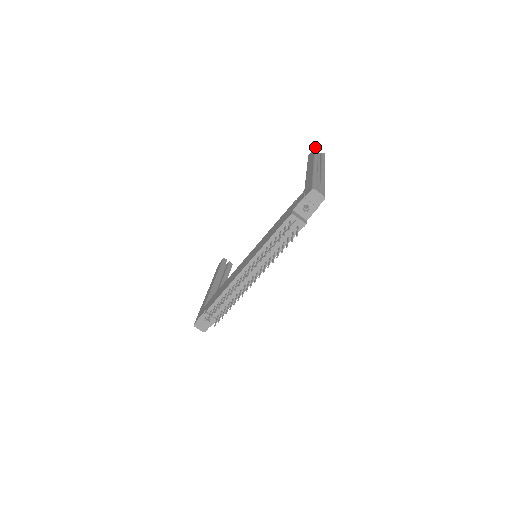
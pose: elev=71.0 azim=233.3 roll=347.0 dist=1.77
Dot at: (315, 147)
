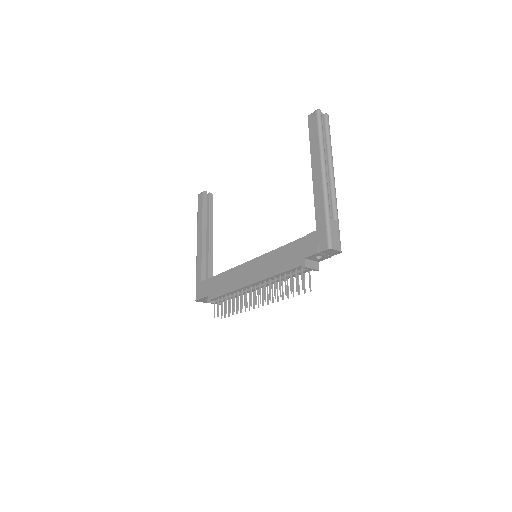
Dot at: (317, 110)
